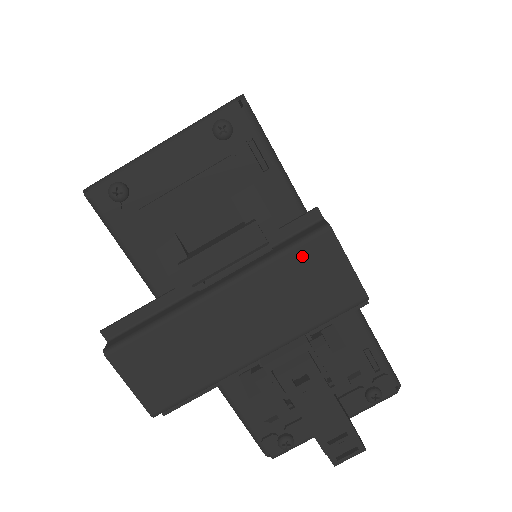
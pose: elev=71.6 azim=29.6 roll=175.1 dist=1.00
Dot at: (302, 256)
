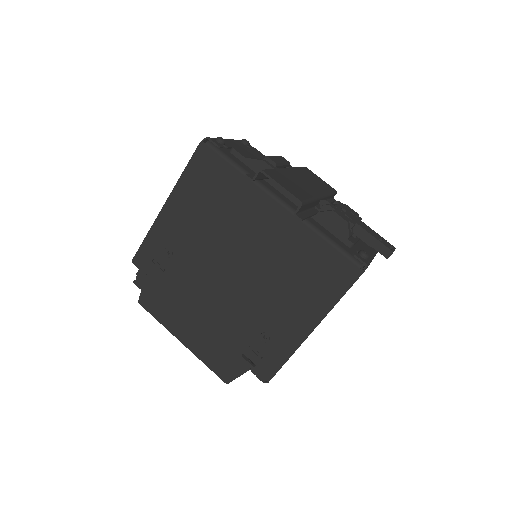
Dot at: (305, 170)
